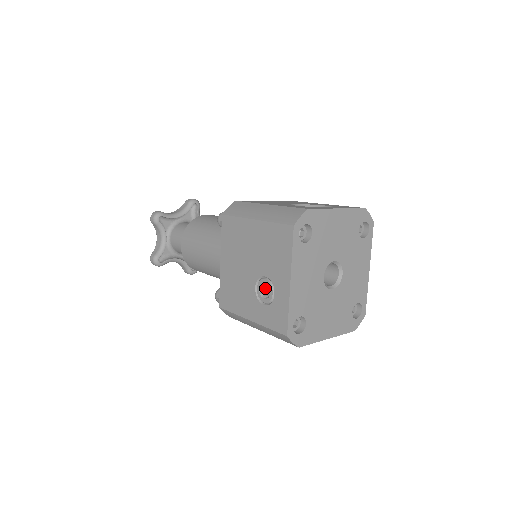
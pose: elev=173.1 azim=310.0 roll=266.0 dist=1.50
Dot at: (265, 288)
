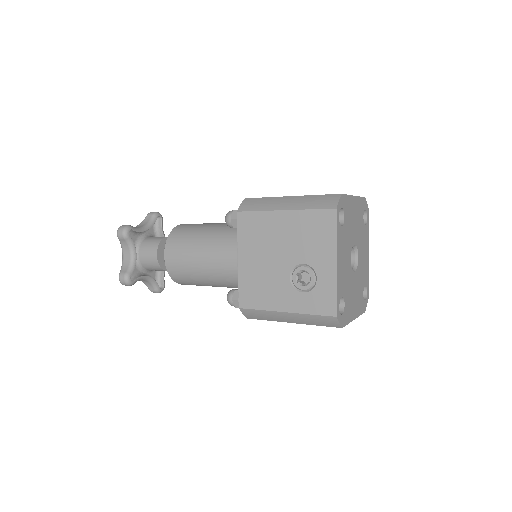
Dot at: (299, 277)
